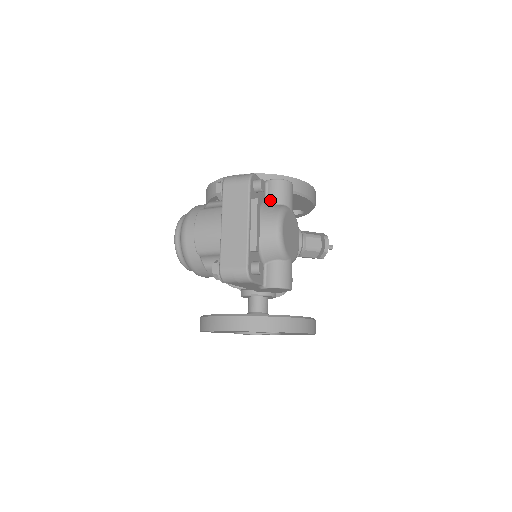
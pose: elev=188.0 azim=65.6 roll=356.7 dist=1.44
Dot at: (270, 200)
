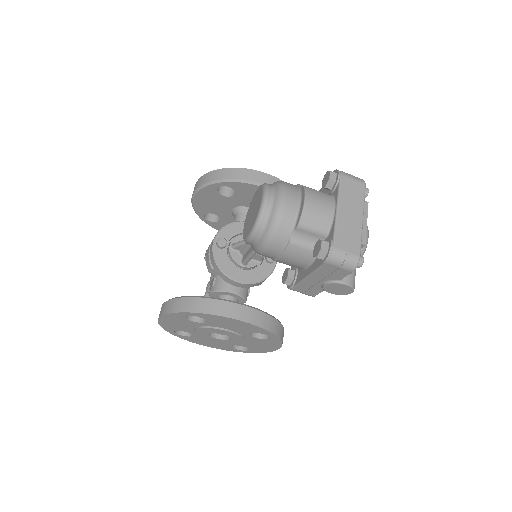
Dot at: occluded
